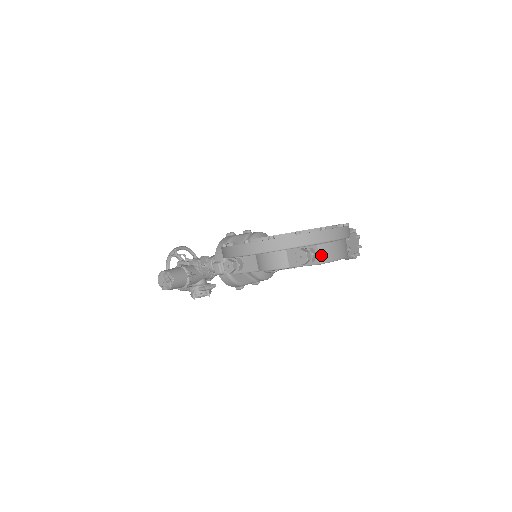
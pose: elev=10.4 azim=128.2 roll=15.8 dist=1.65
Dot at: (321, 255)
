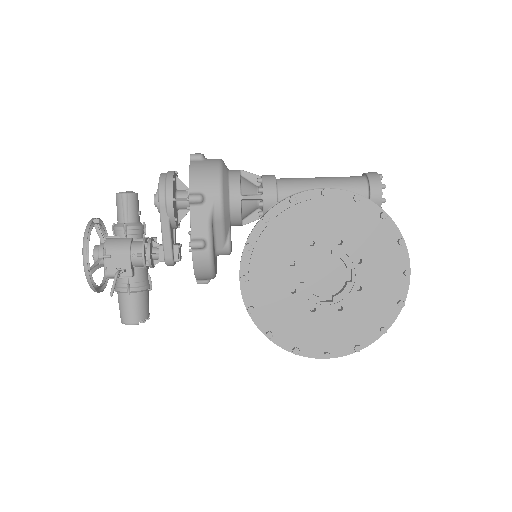
Dot at: occluded
